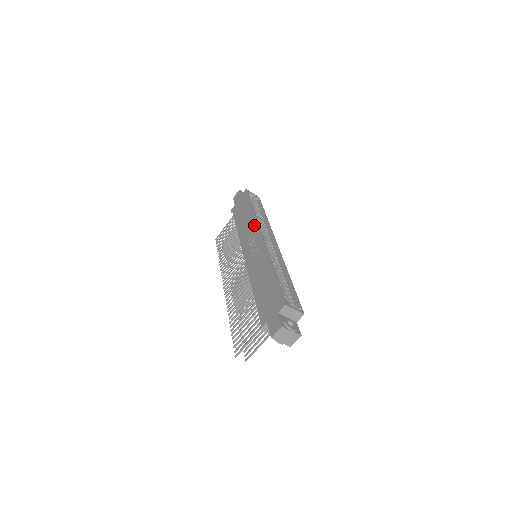
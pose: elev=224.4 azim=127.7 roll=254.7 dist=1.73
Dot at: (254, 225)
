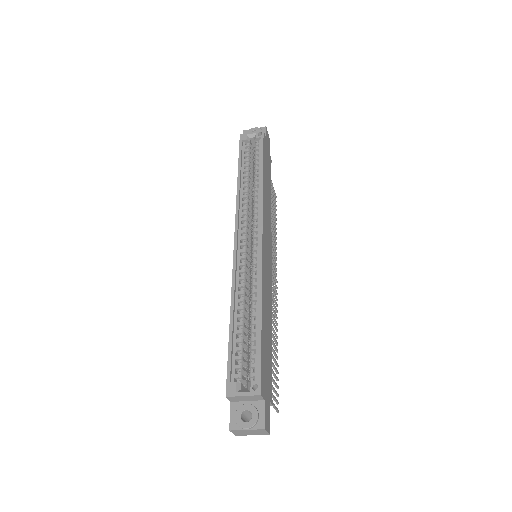
Dot at: occluded
